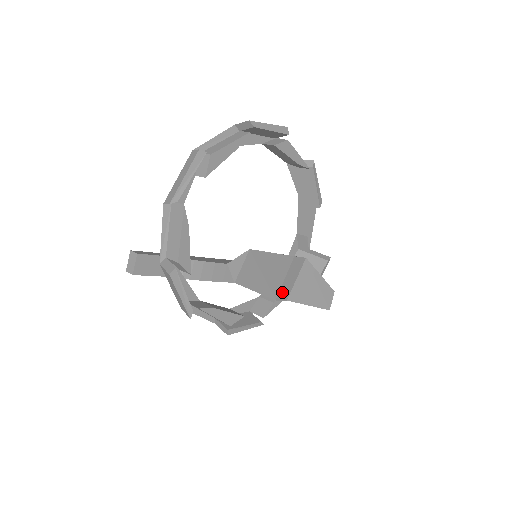
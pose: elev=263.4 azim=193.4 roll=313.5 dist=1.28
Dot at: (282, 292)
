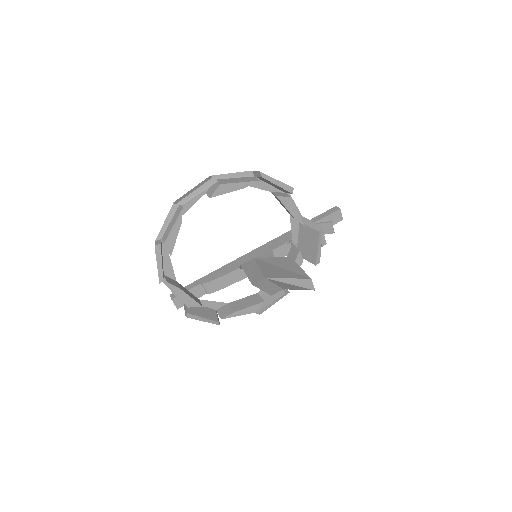
Dot at: (271, 291)
